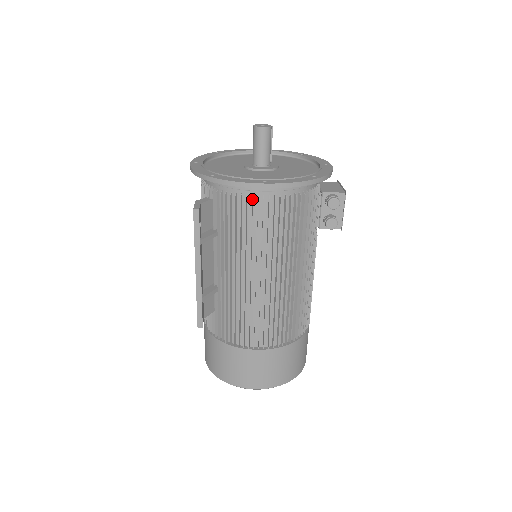
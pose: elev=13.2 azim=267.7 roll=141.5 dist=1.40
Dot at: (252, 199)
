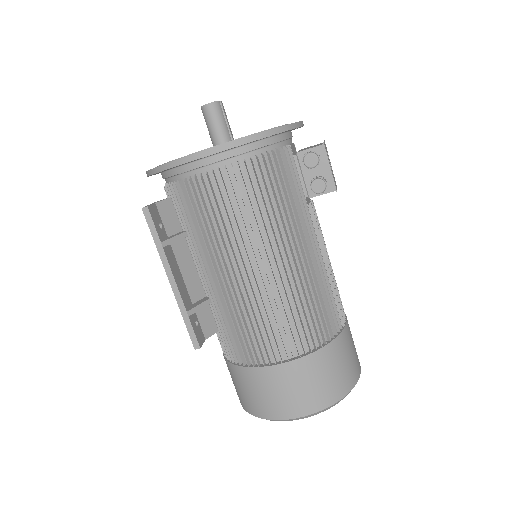
Dot at: (201, 178)
